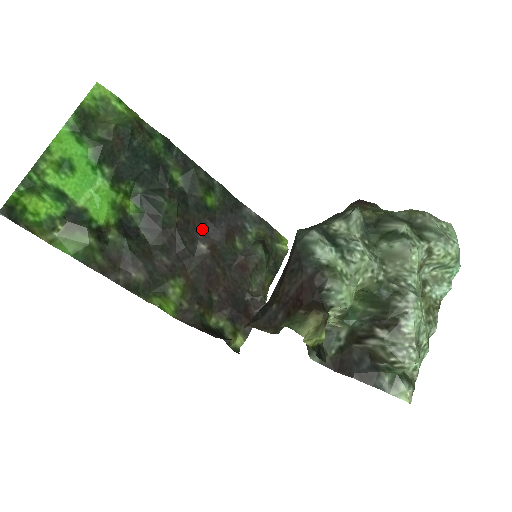
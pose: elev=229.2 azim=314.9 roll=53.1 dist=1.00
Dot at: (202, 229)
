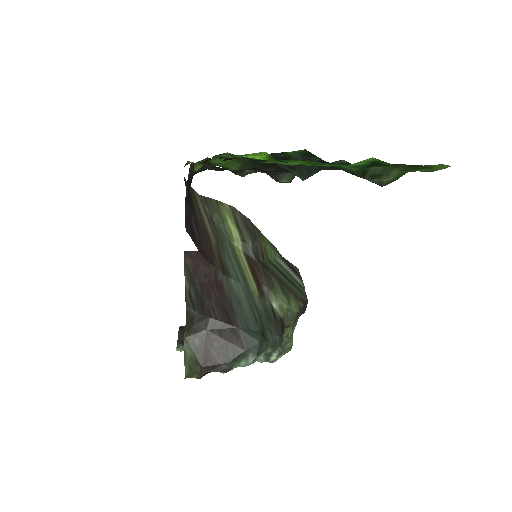
Dot at: occluded
